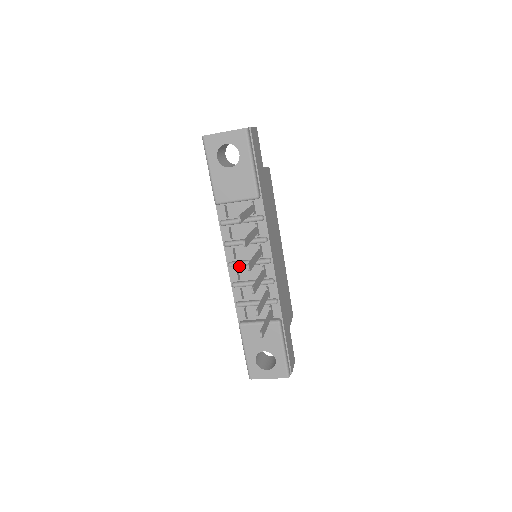
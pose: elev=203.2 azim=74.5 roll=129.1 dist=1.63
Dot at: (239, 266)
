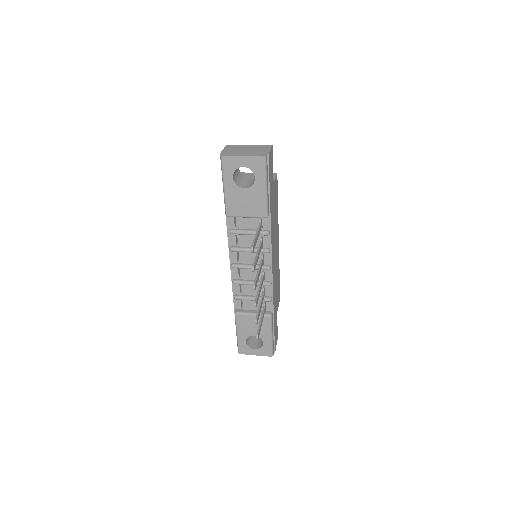
Dot at: (241, 268)
